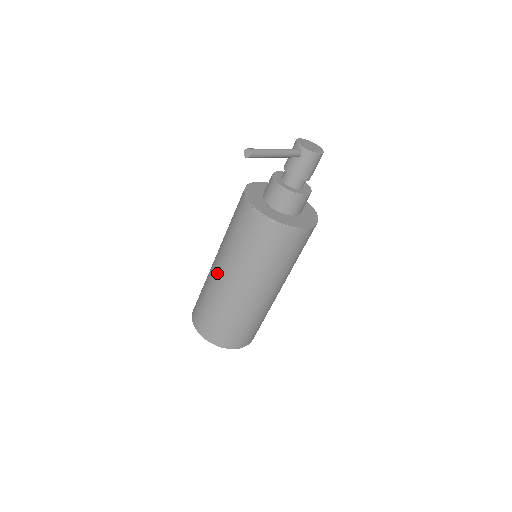
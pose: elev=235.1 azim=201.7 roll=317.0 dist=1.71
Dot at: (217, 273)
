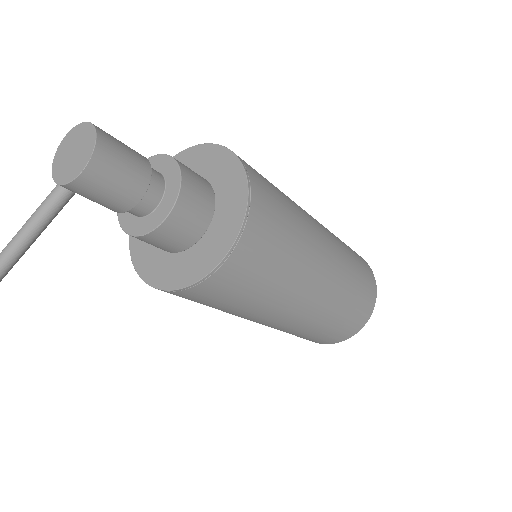
Dot at: occluded
